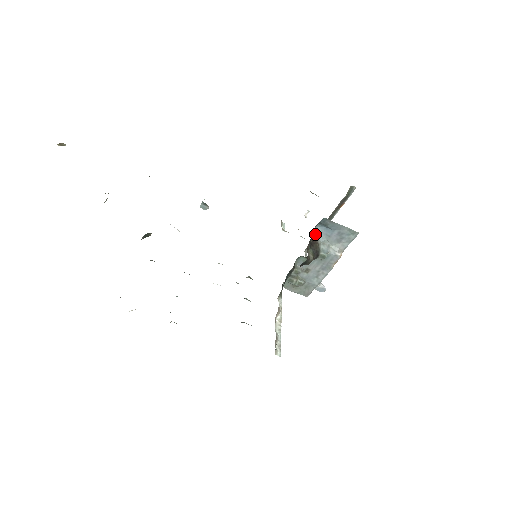
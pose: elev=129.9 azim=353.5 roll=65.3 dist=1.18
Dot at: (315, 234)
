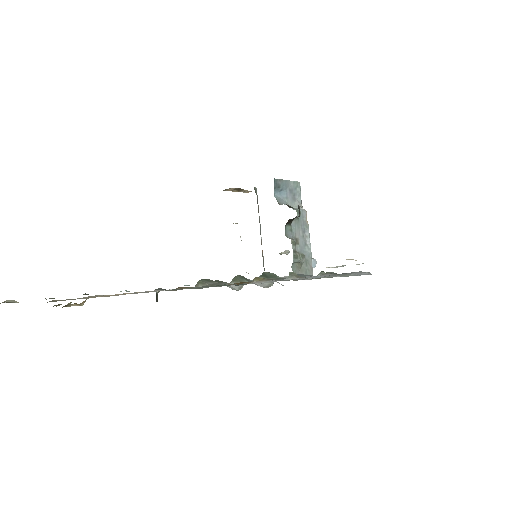
Dot at: (278, 201)
